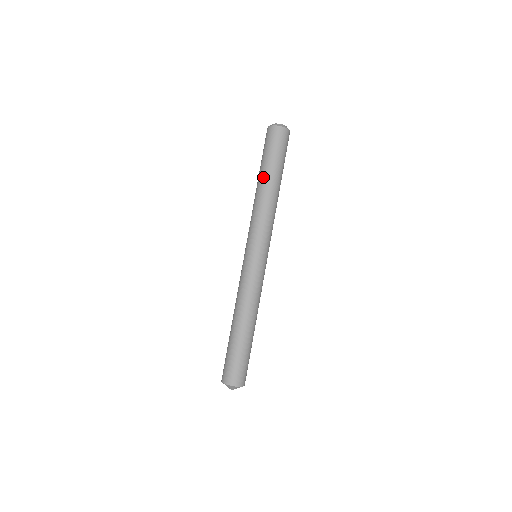
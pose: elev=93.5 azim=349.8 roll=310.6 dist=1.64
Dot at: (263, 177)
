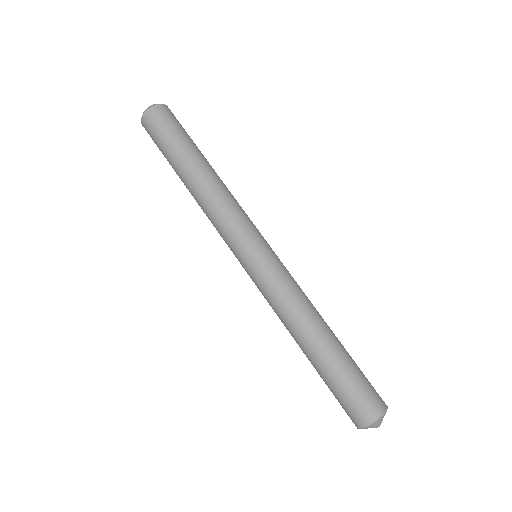
Dot at: (181, 173)
